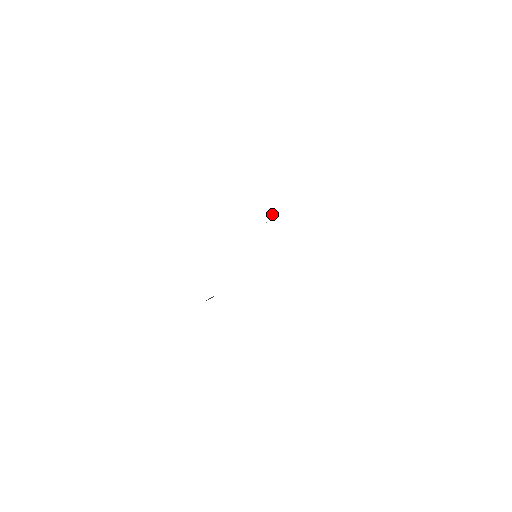
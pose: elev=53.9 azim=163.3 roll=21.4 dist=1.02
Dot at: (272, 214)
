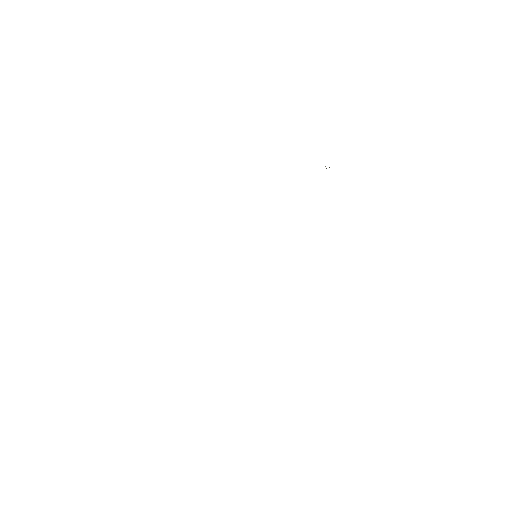
Dot at: occluded
